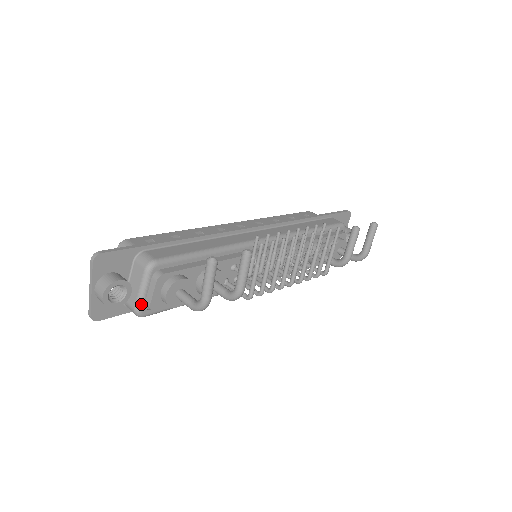
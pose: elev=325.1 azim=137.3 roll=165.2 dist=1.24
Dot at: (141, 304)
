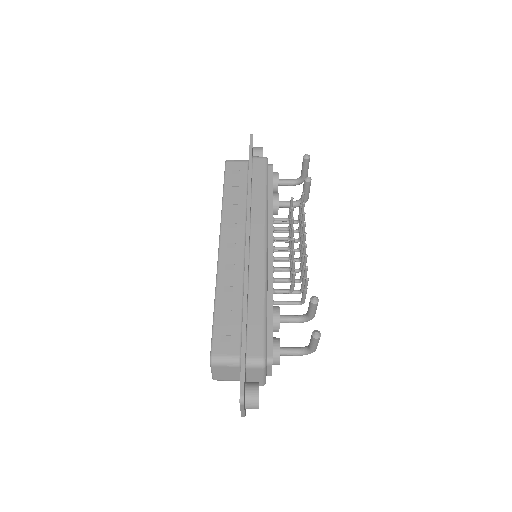
Dot at: occluded
